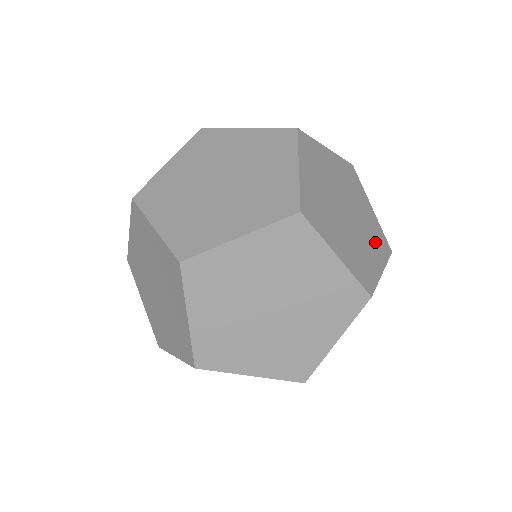
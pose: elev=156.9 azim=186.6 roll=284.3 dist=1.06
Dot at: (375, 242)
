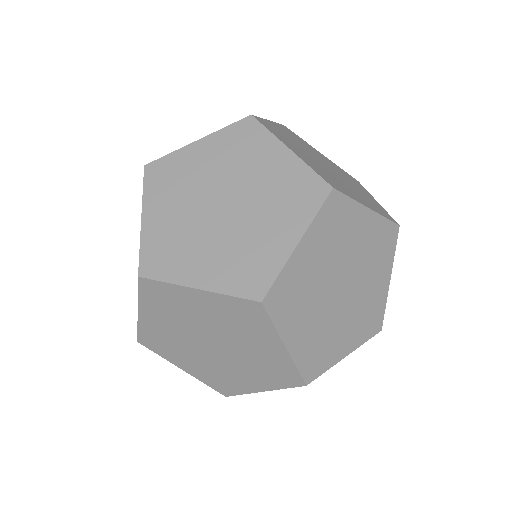
Dot at: occluded
